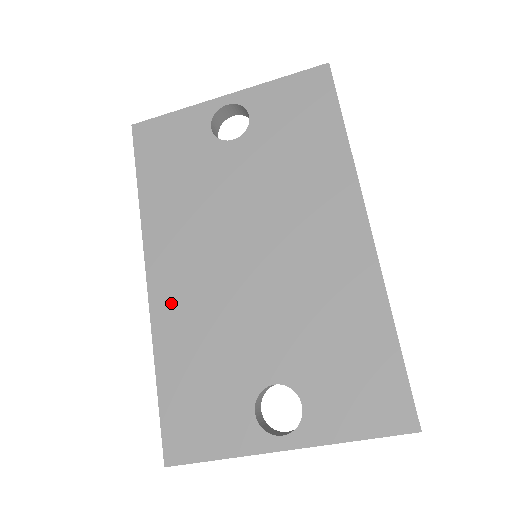
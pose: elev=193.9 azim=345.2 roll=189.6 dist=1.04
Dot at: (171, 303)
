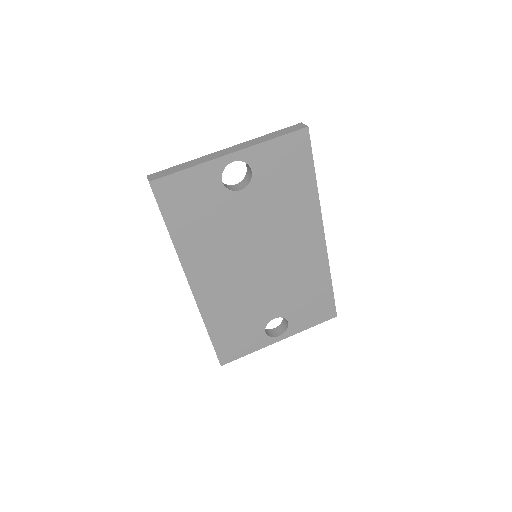
Dot at: (211, 298)
